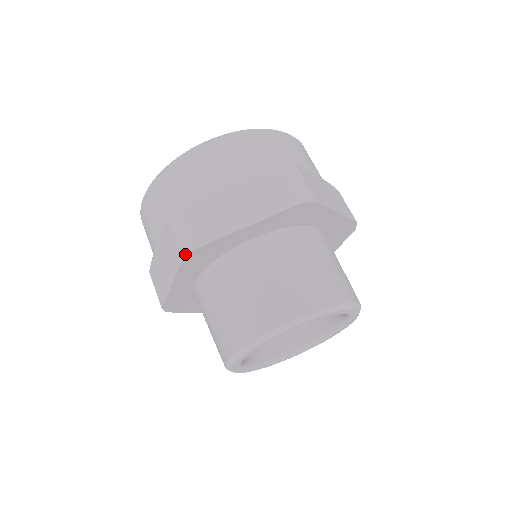
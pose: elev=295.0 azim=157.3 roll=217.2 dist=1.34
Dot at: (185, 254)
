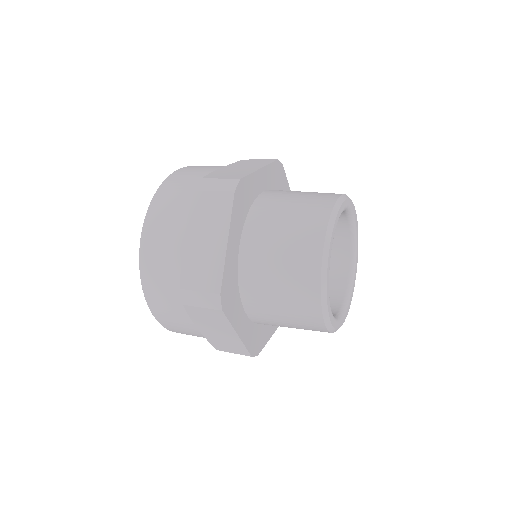
Dot at: (233, 188)
